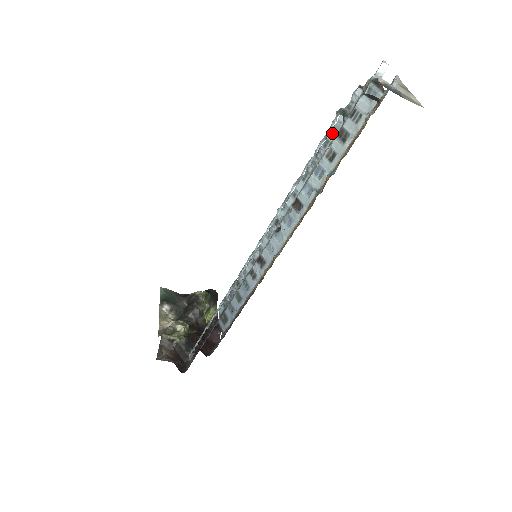
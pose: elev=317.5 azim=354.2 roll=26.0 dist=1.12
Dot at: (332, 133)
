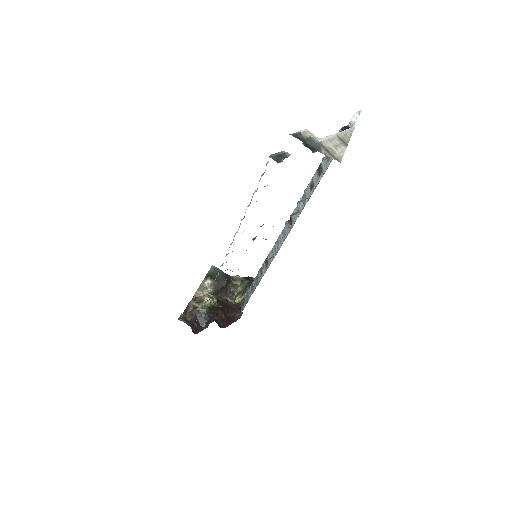
Dot at: occluded
